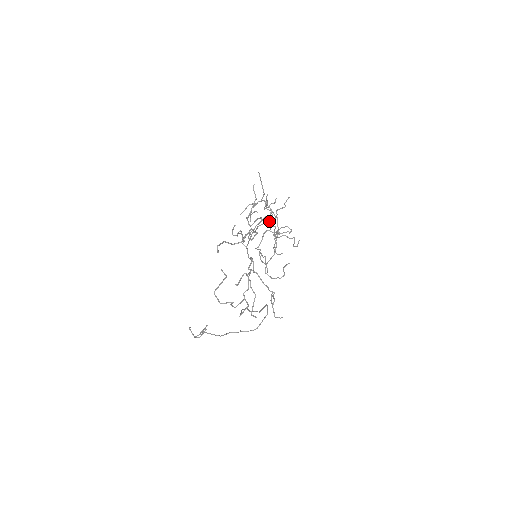
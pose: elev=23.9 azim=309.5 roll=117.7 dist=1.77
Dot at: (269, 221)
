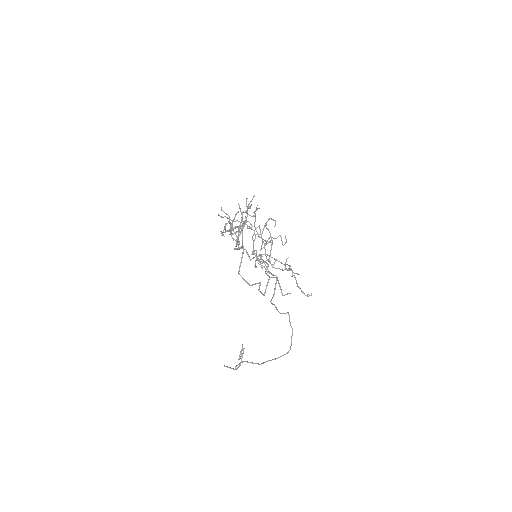
Dot at: (253, 216)
